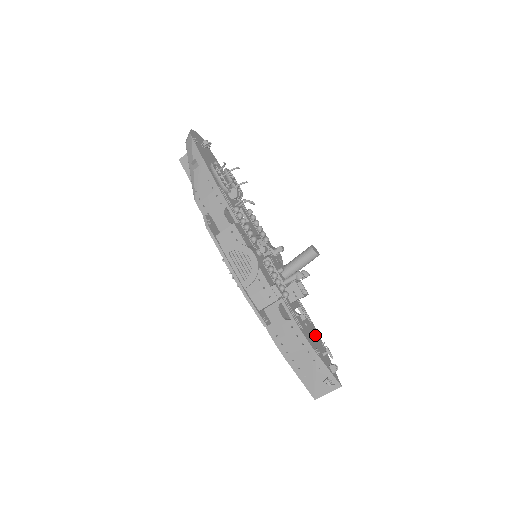
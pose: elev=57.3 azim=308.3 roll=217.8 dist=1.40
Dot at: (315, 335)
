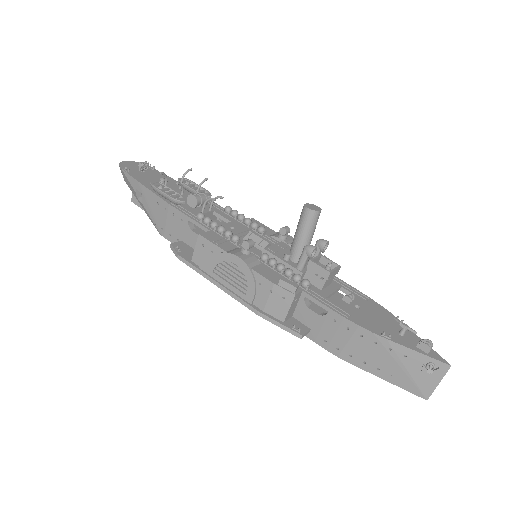
Dot at: (379, 313)
